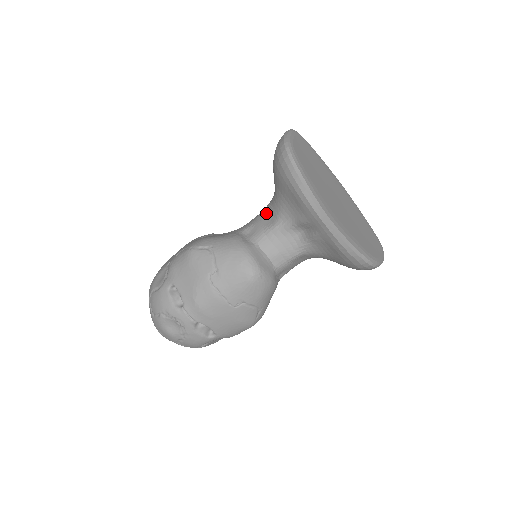
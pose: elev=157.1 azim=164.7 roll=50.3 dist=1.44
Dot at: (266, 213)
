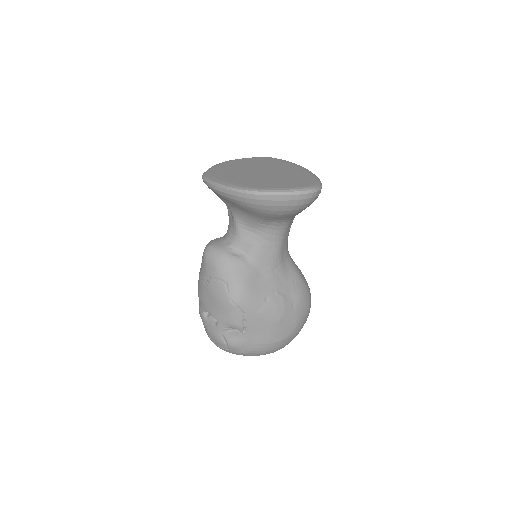
Dot at: occluded
